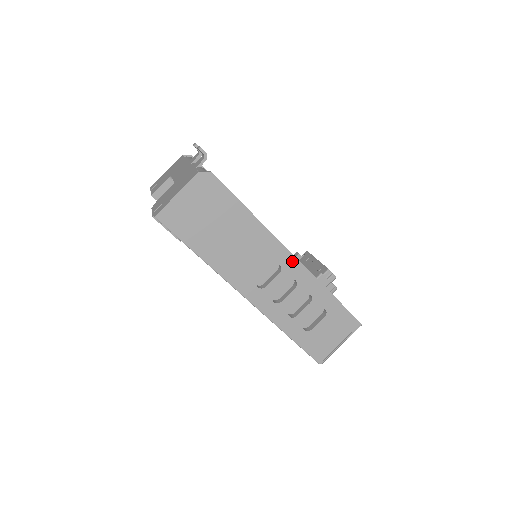
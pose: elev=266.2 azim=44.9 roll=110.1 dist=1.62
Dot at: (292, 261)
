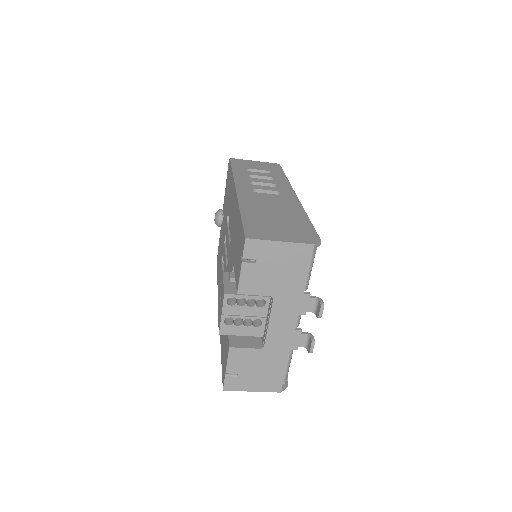
Dot at: occluded
